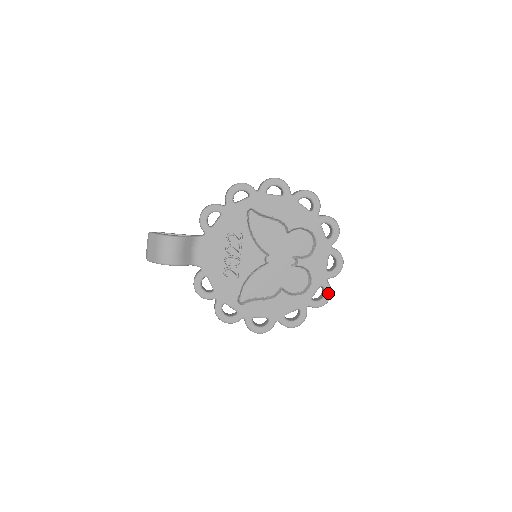
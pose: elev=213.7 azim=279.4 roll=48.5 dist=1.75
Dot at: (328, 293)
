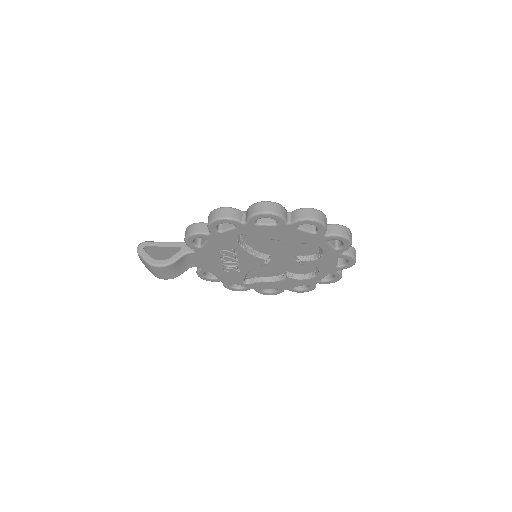
Dot at: (338, 277)
